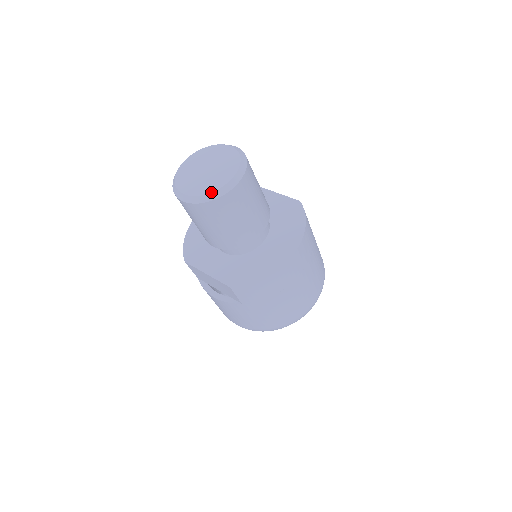
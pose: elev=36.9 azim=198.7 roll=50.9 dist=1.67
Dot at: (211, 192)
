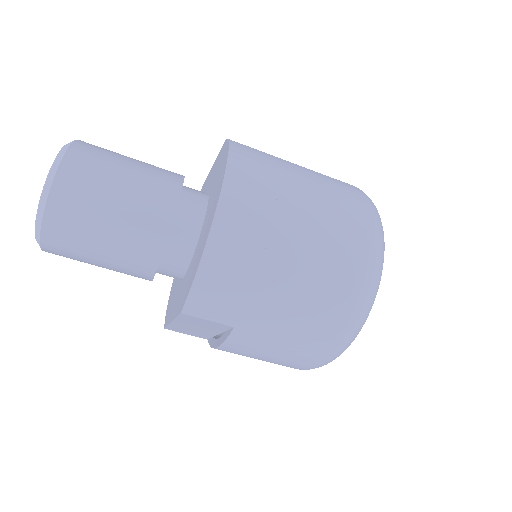
Dot at: occluded
